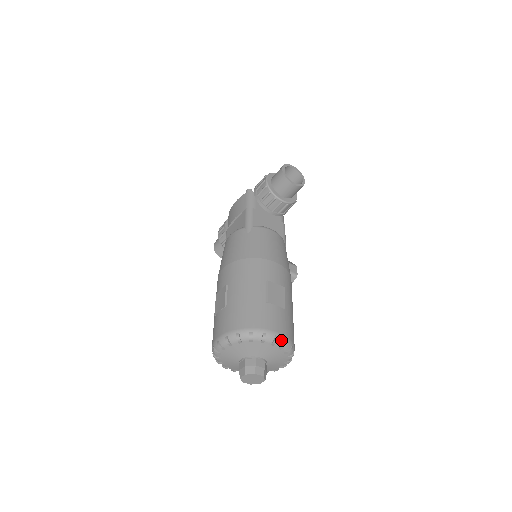
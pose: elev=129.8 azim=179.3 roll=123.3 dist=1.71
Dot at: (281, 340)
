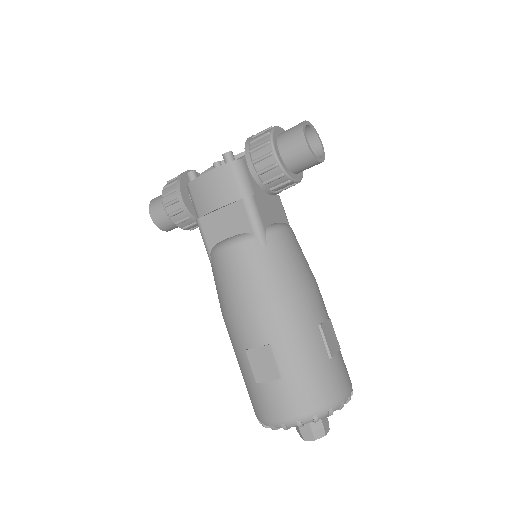
Dot at: (351, 394)
